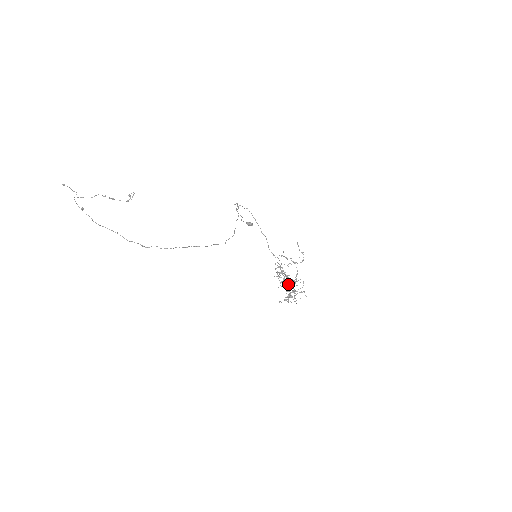
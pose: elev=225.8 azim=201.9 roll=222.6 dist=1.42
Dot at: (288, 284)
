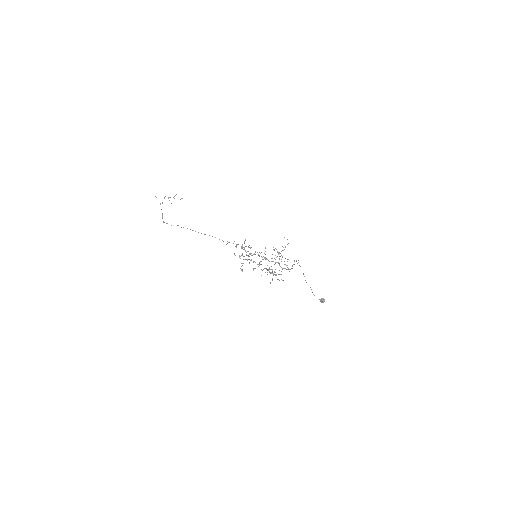
Dot at: (264, 268)
